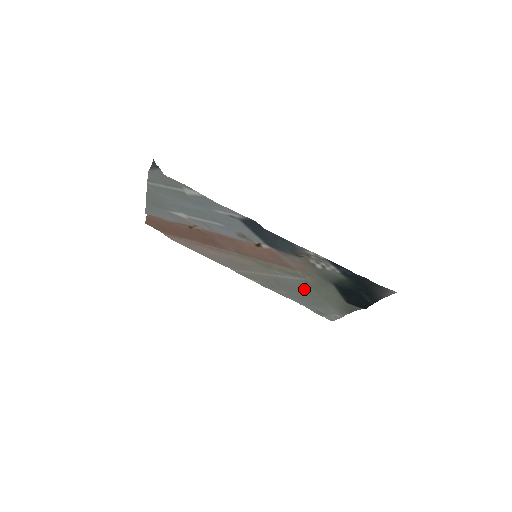
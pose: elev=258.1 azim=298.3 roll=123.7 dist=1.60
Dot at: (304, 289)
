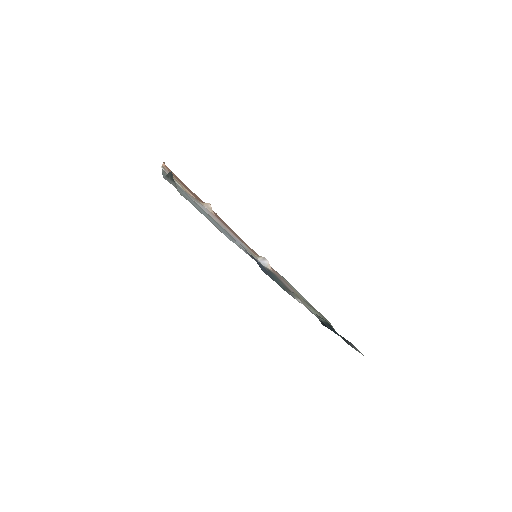
Dot at: occluded
